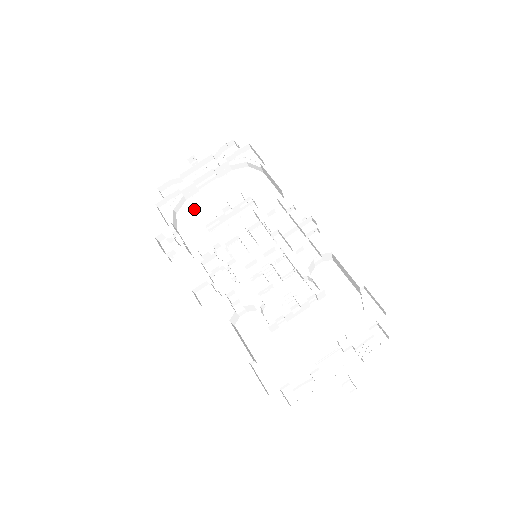
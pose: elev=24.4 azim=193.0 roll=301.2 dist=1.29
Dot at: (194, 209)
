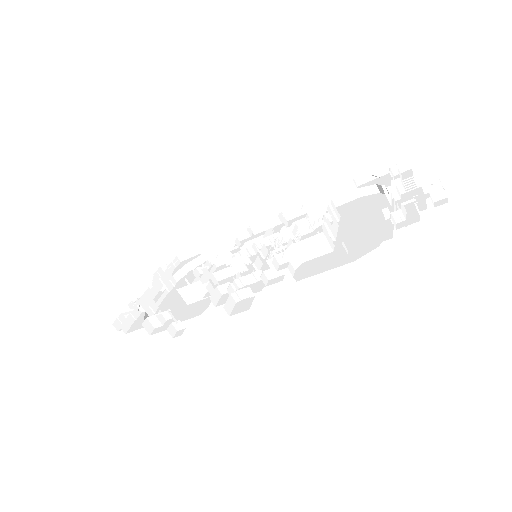
Dot at: occluded
